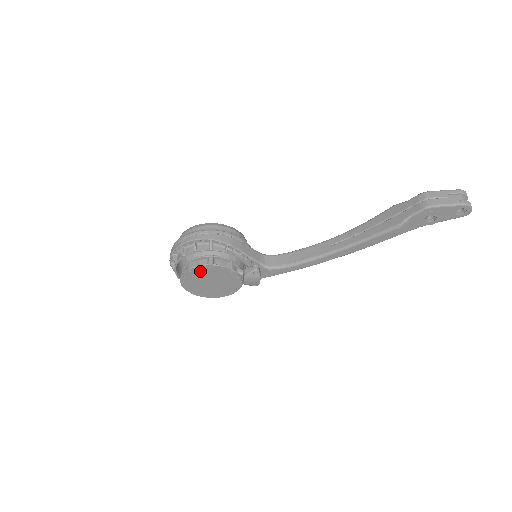
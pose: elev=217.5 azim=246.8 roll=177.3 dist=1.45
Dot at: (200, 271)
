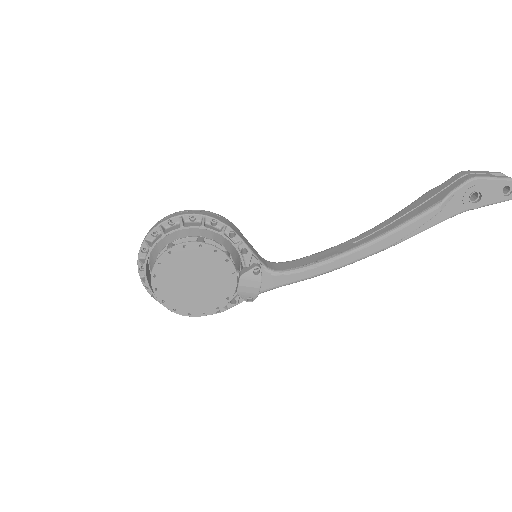
Dot at: (184, 254)
